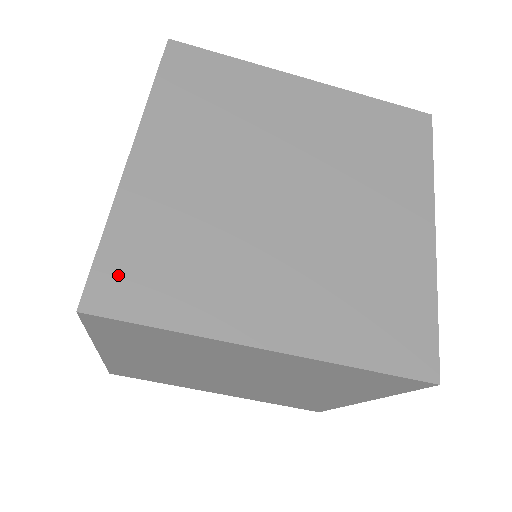
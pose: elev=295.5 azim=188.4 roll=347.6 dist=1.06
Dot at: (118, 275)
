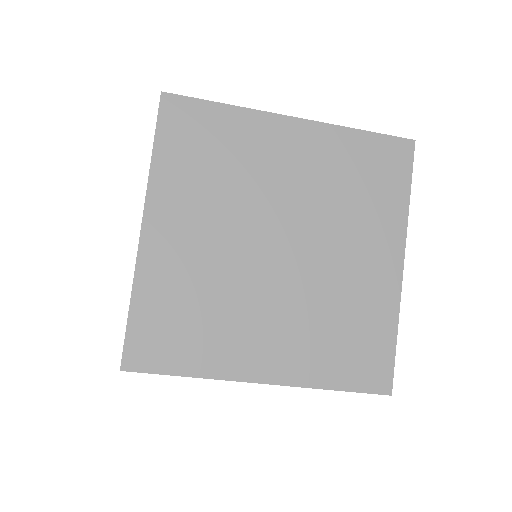
Dot at: (146, 338)
